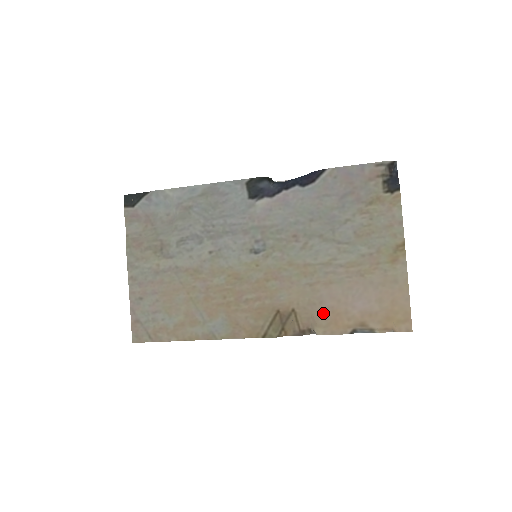
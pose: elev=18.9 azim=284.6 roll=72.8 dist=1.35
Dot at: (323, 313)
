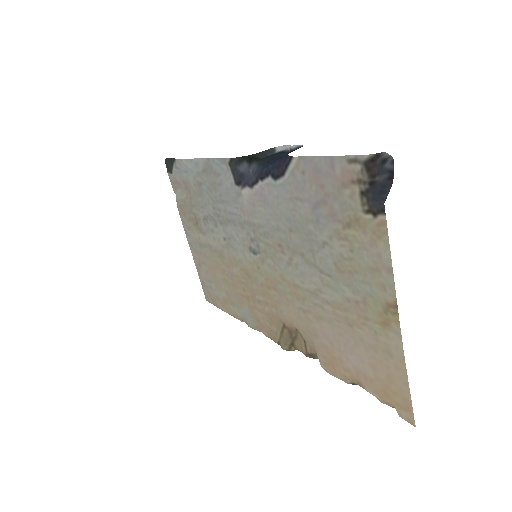
Dot at: (320, 349)
